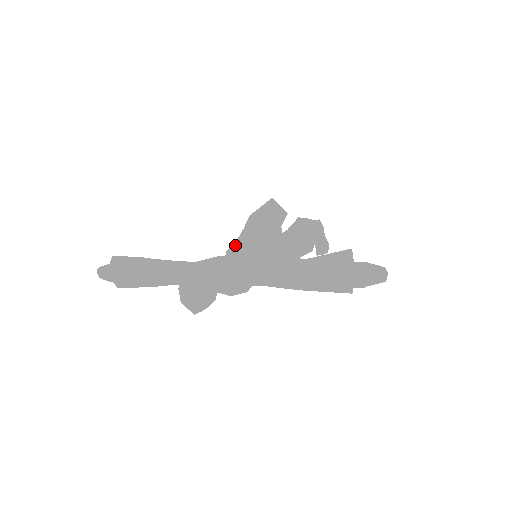
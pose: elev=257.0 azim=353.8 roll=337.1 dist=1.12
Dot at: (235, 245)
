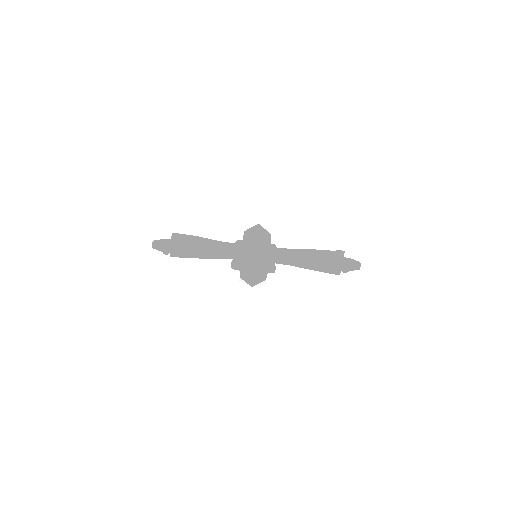
Dot at: occluded
